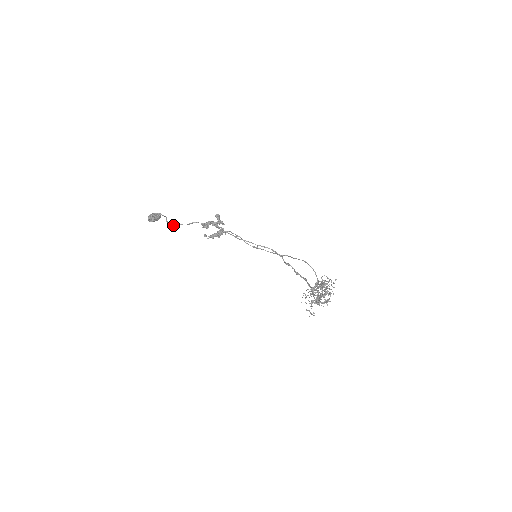
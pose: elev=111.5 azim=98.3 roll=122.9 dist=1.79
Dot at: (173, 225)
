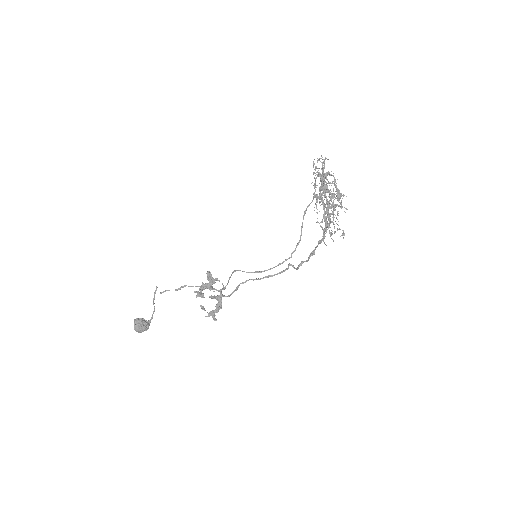
Dot at: (160, 292)
